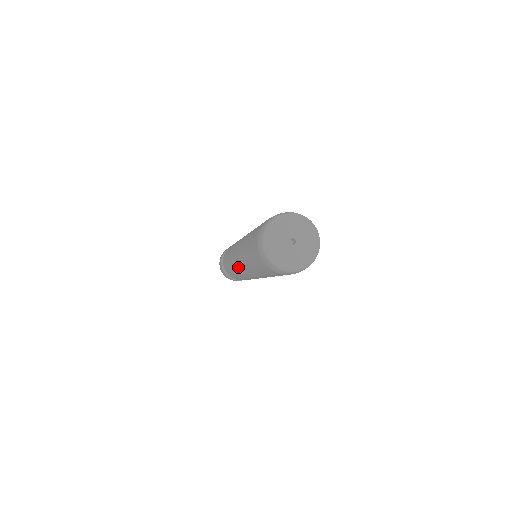
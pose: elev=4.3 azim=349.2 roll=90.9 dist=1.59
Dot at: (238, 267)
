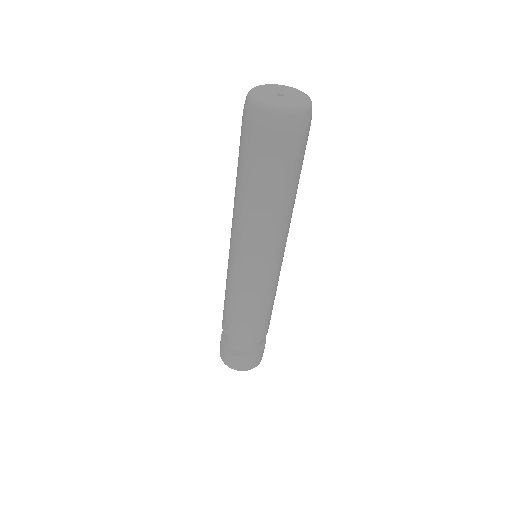
Dot at: occluded
